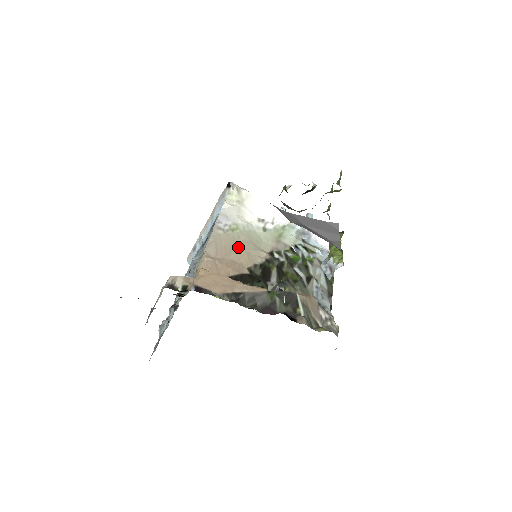
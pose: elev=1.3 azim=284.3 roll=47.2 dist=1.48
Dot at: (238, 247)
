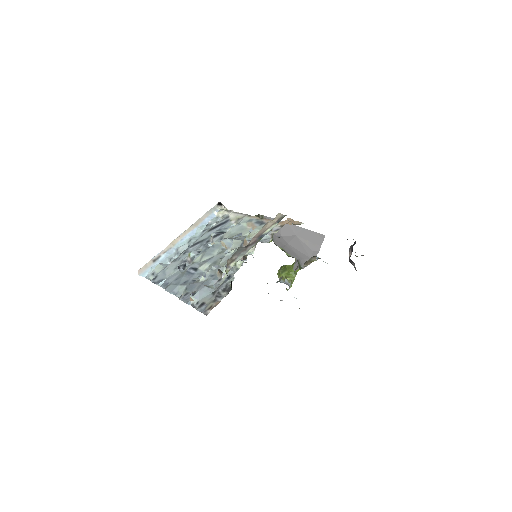
Dot at: occluded
